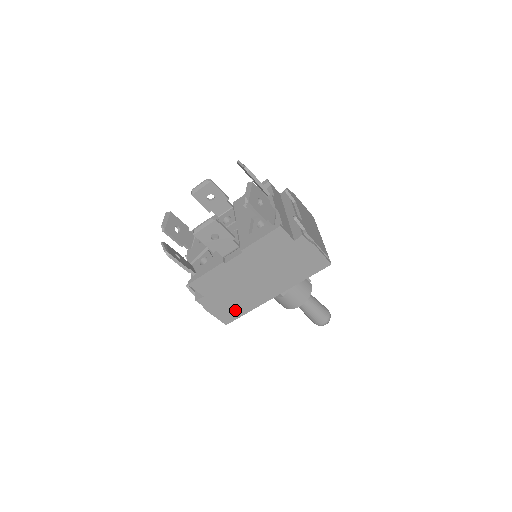
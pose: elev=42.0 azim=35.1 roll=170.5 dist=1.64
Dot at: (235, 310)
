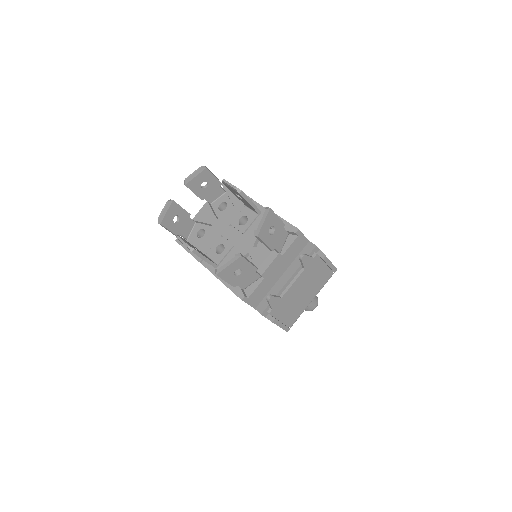
Dot at: occluded
